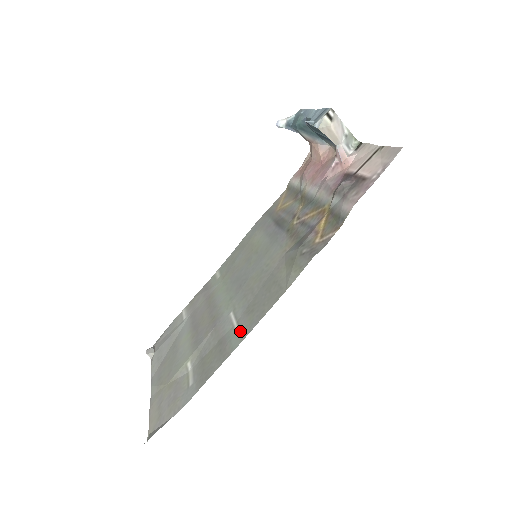
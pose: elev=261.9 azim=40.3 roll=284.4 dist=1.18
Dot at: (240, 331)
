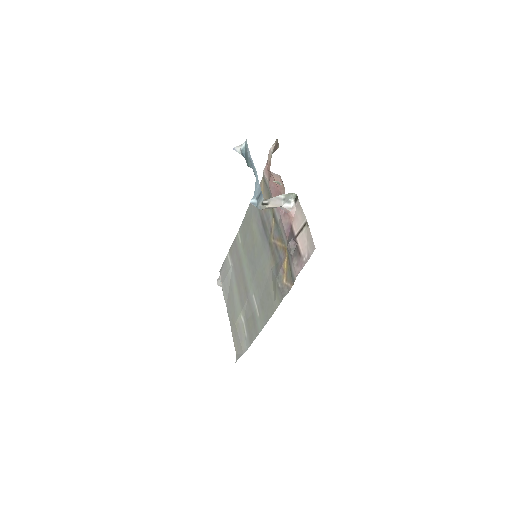
Dot at: (260, 319)
